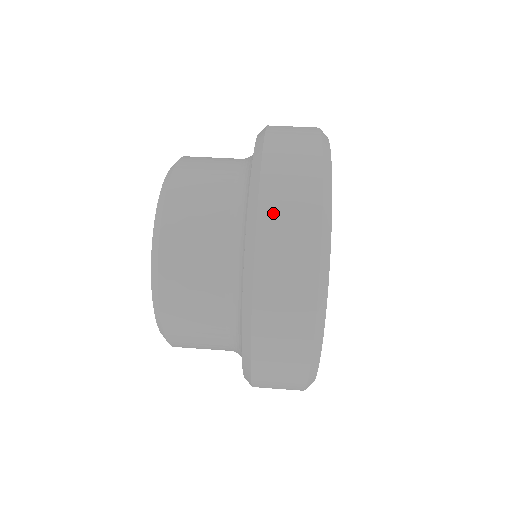
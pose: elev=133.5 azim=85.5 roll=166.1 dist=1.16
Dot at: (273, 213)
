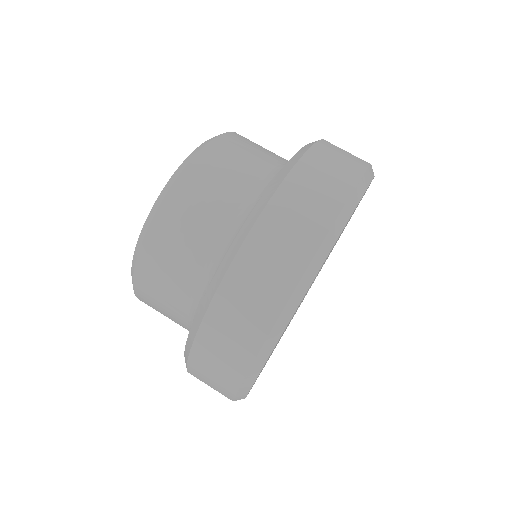
Dot at: (307, 174)
